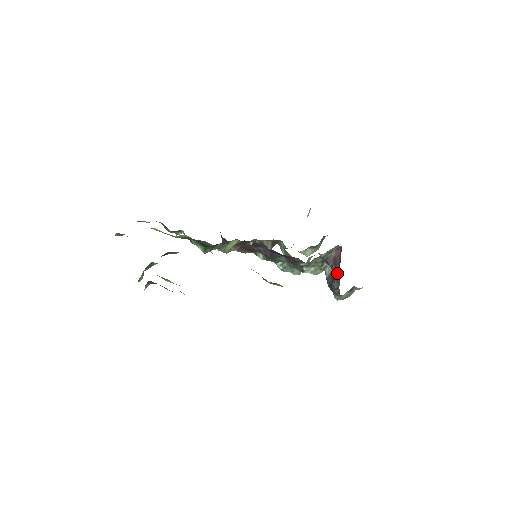
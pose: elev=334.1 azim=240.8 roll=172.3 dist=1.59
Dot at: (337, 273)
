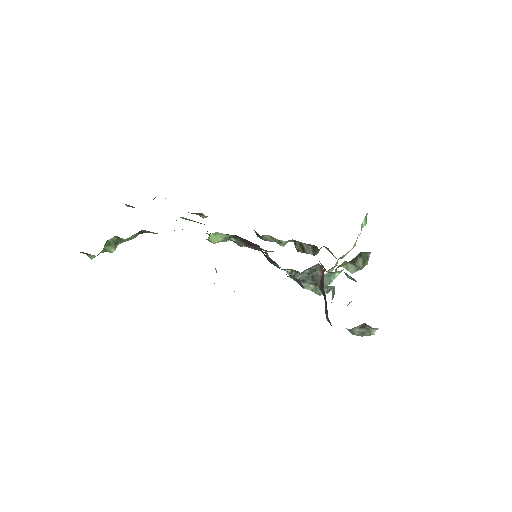
Dot at: (324, 298)
